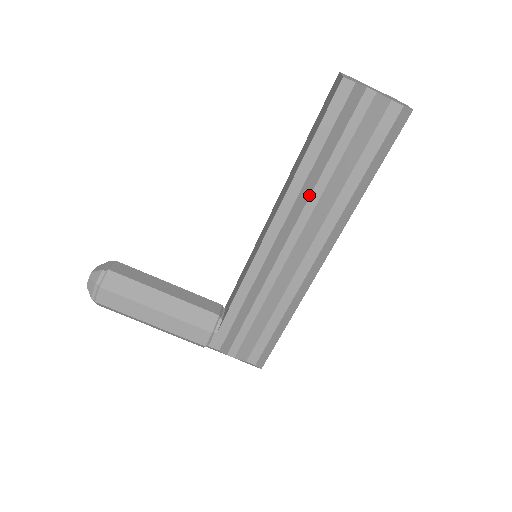
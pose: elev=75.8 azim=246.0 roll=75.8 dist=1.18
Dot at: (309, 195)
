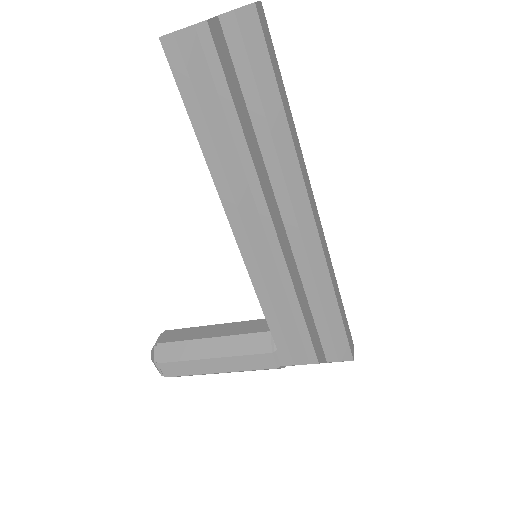
Dot at: (241, 168)
